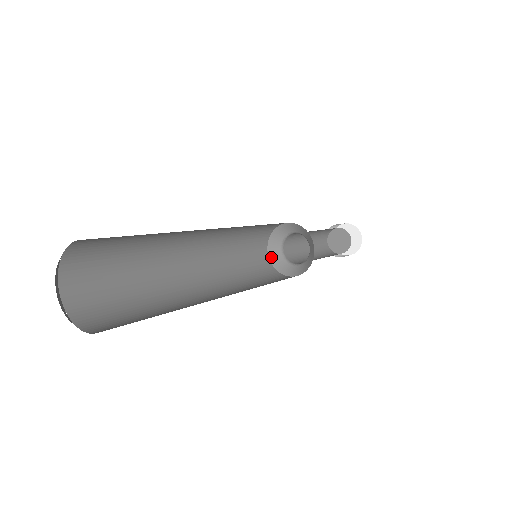
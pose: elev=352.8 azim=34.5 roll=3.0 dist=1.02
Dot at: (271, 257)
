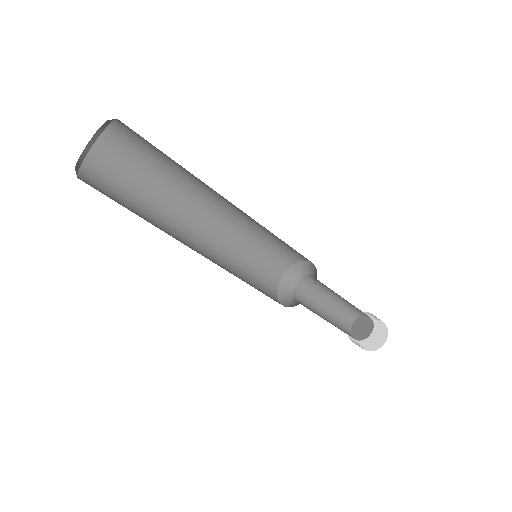
Dot at: occluded
